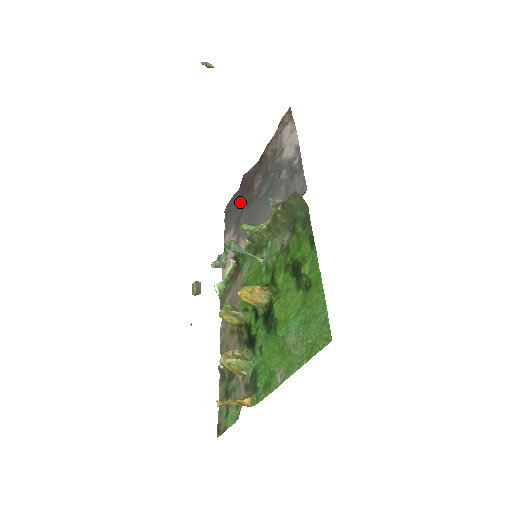
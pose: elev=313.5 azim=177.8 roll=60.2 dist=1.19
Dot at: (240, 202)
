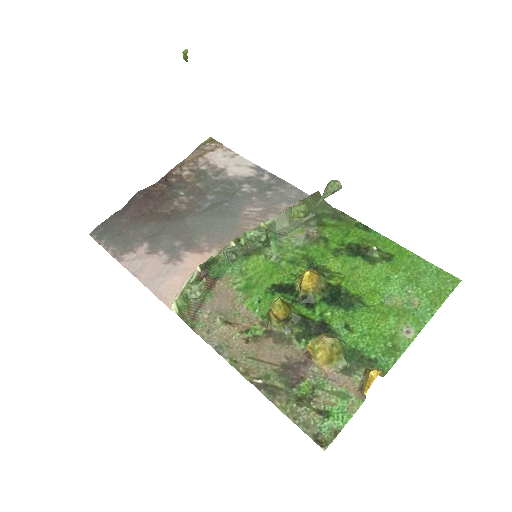
Dot at: (142, 219)
